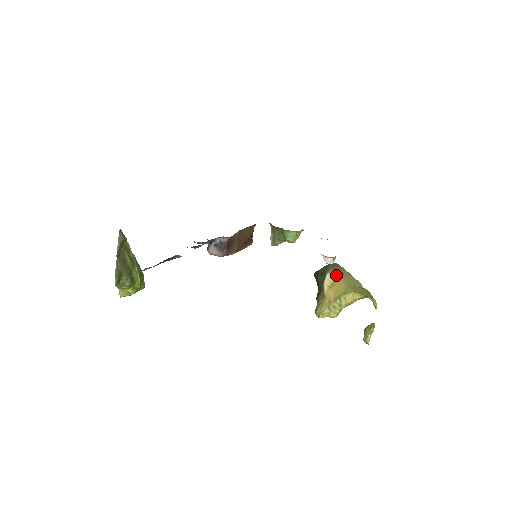
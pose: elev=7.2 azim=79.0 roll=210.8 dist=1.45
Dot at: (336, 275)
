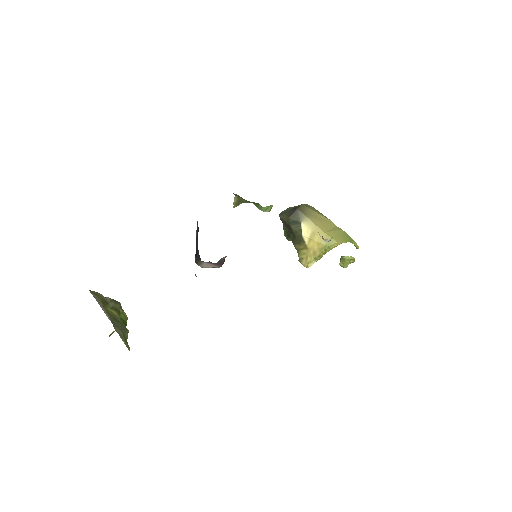
Dot at: (311, 223)
